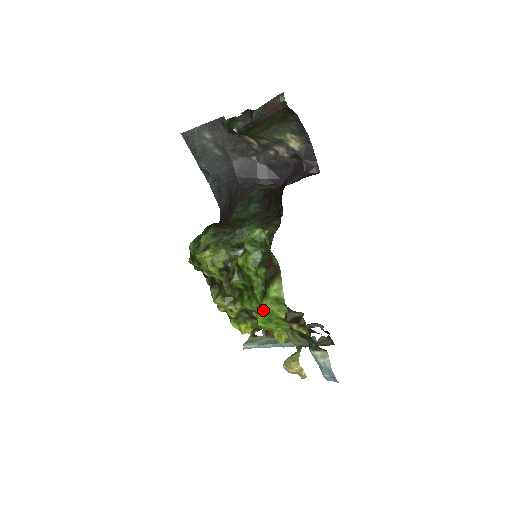
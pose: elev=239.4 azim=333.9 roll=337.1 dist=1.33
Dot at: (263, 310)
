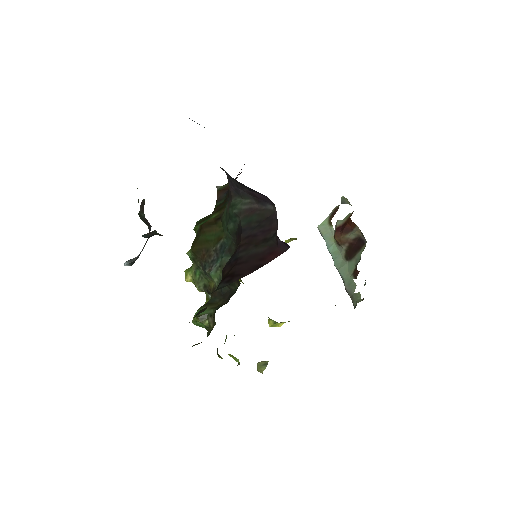
Dot at: occluded
